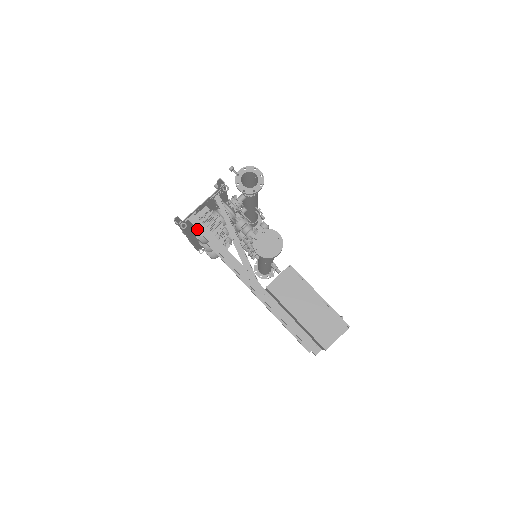
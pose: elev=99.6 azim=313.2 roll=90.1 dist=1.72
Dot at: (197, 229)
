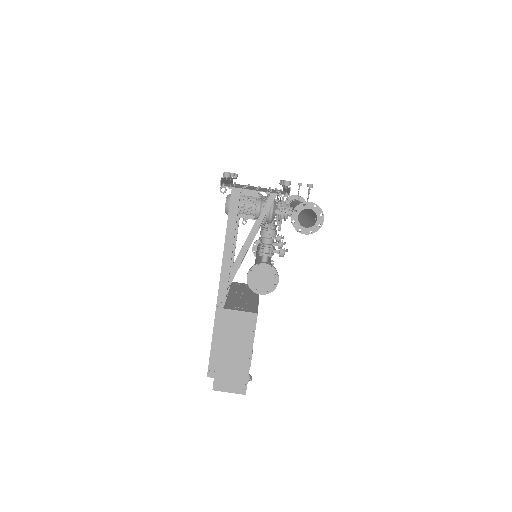
Dot at: (230, 204)
